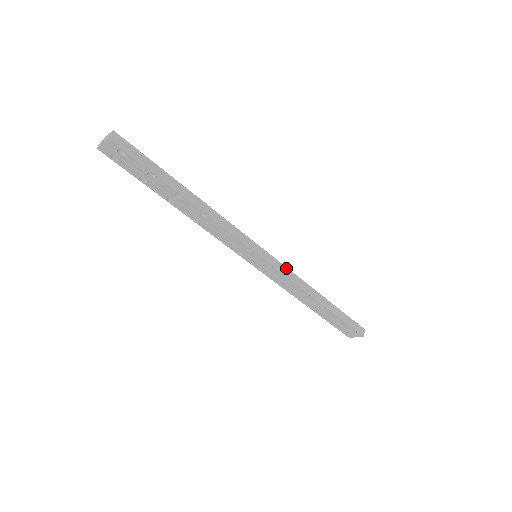
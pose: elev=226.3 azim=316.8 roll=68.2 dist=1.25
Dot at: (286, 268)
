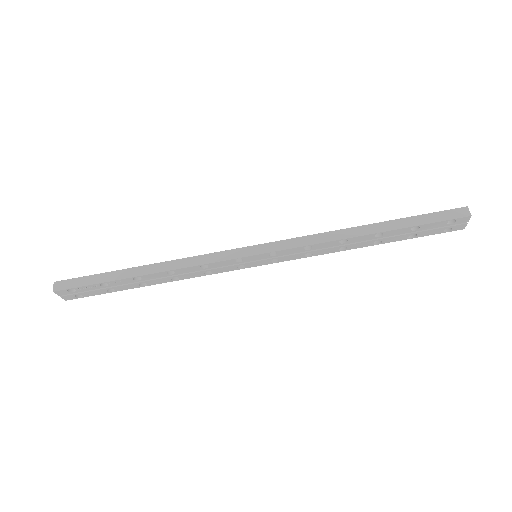
Dot at: (293, 239)
